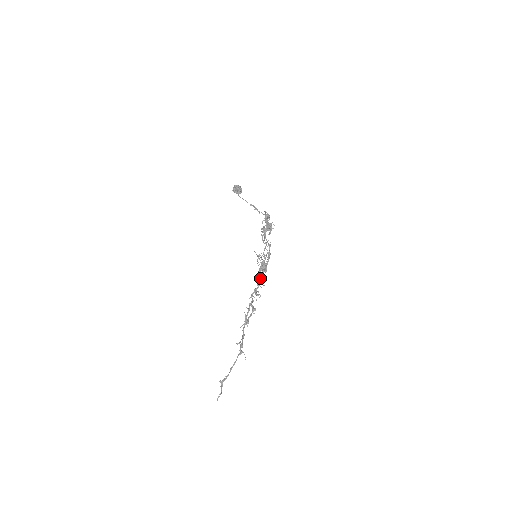
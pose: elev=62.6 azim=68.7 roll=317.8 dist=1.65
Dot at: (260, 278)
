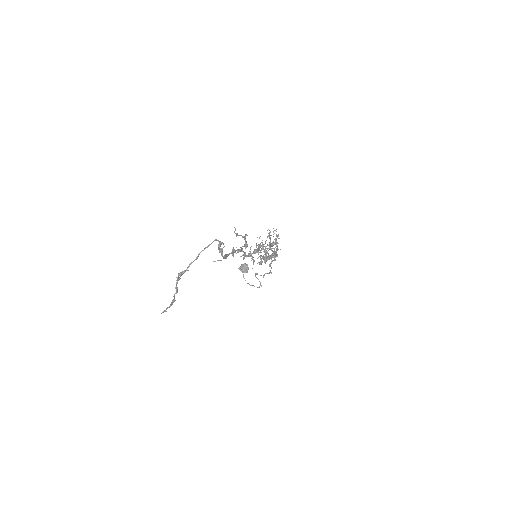
Dot at: (258, 247)
